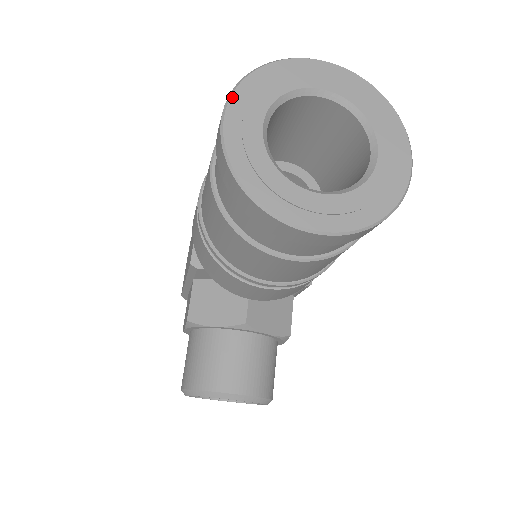
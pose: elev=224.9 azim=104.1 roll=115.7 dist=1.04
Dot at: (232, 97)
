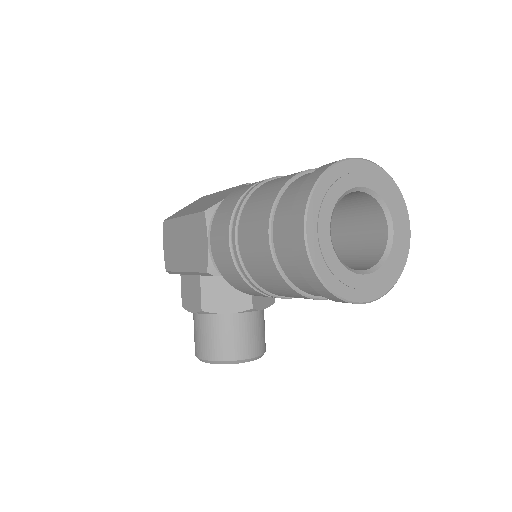
Dot at: (308, 212)
